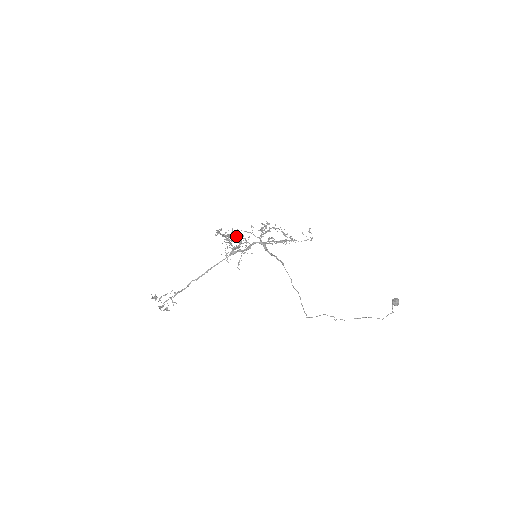
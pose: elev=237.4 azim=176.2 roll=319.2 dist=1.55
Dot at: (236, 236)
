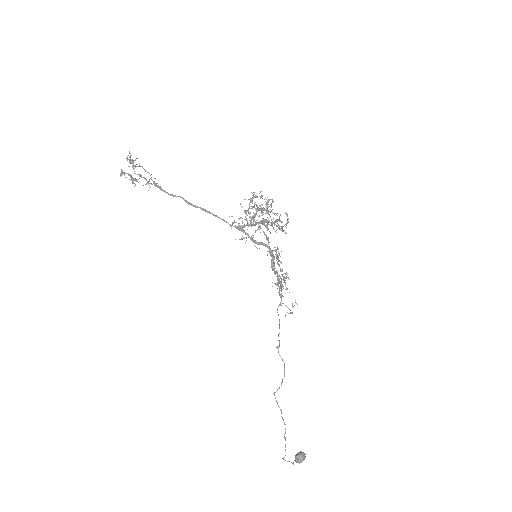
Dot at: occluded
